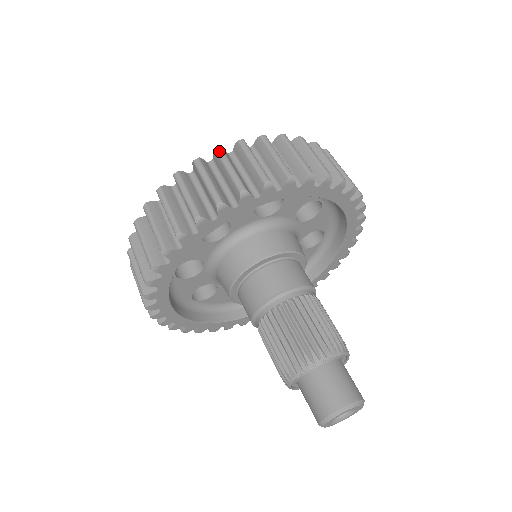
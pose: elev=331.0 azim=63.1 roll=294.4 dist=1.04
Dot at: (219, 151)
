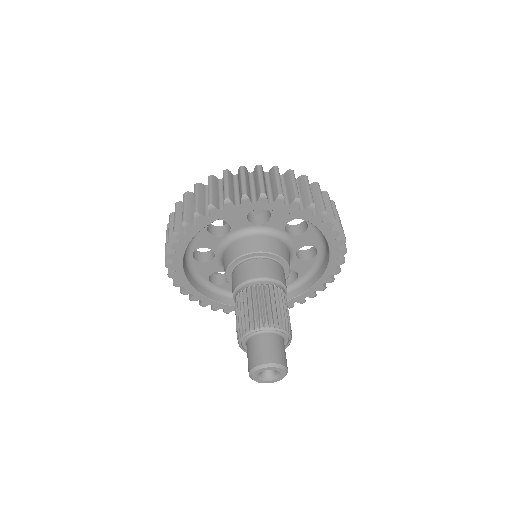
Dot at: (224, 172)
